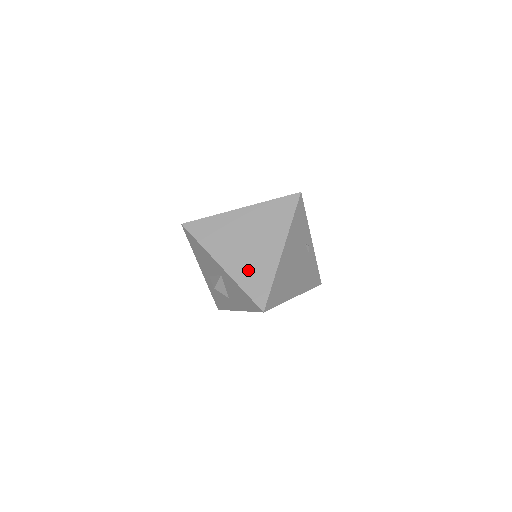
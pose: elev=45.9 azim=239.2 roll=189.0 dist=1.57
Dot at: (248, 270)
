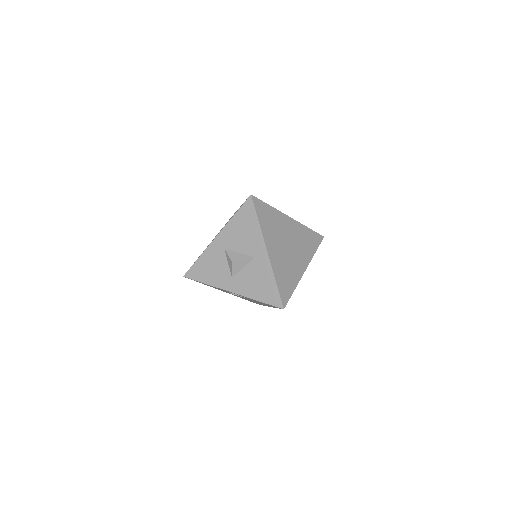
Dot at: (283, 269)
